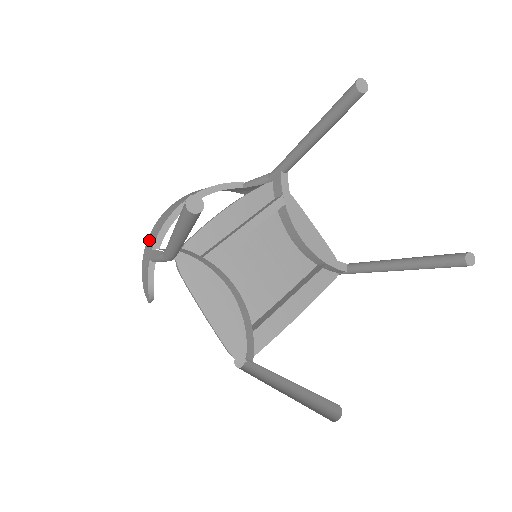
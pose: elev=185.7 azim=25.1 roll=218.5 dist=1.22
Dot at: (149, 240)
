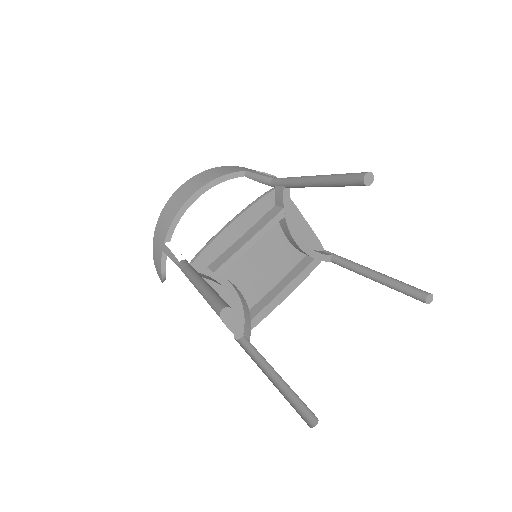
Dot at: (159, 227)
